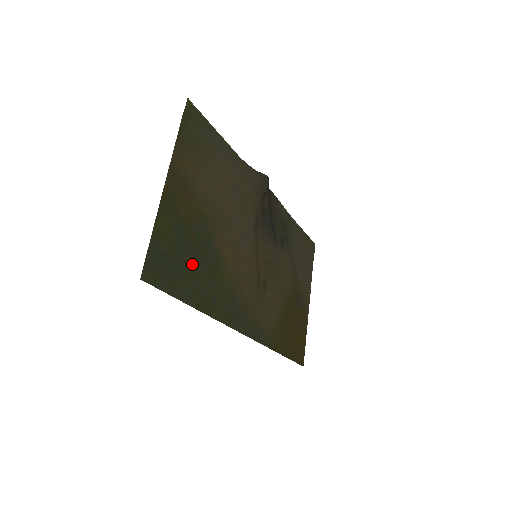
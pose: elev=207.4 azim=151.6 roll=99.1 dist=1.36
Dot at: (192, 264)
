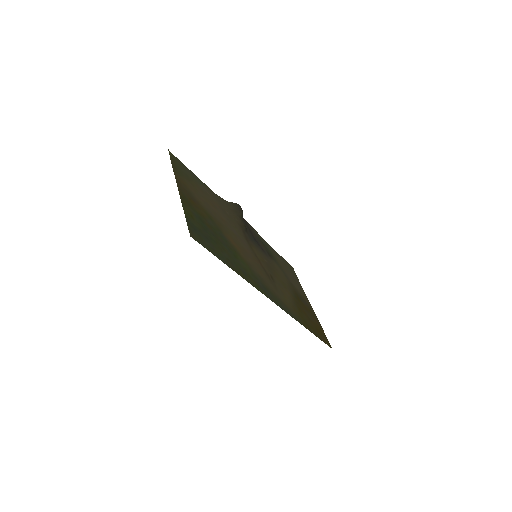
Dot at: (217, 242)
